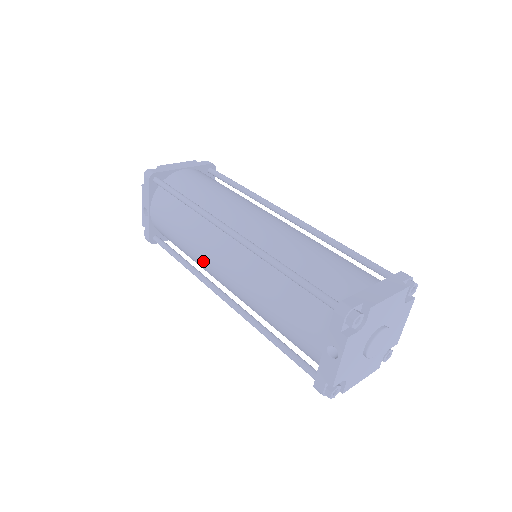
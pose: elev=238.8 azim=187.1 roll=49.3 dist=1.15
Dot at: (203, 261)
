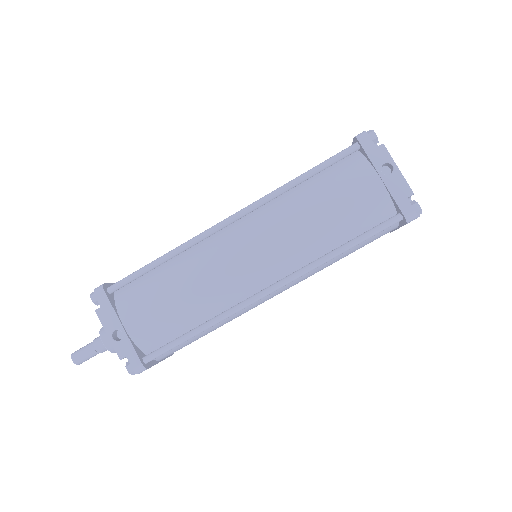
Dot at: (226, 280)
